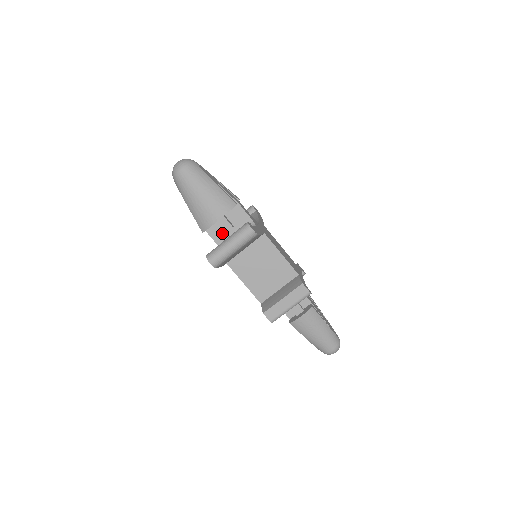
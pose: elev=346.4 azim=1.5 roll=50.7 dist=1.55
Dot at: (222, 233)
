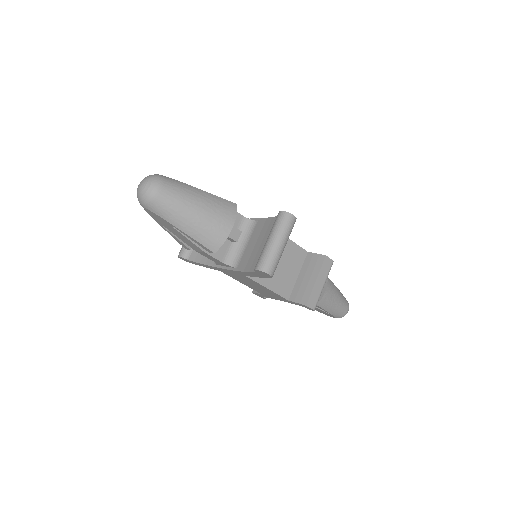
Dot at: (222, 246)
